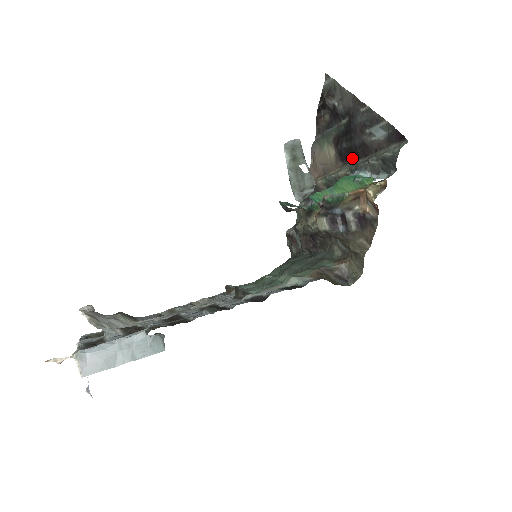
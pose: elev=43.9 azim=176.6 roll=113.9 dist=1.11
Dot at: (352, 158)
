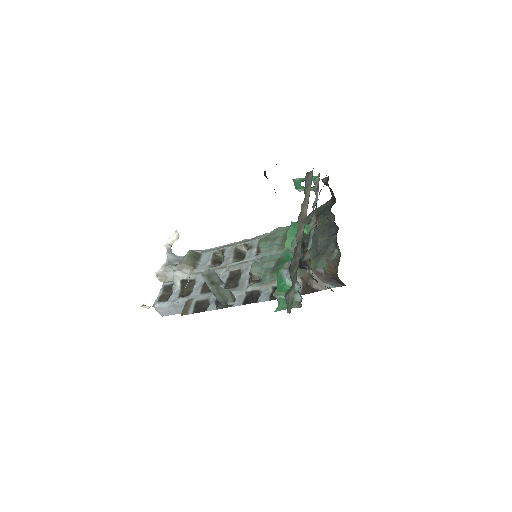
Dot at: occluded
